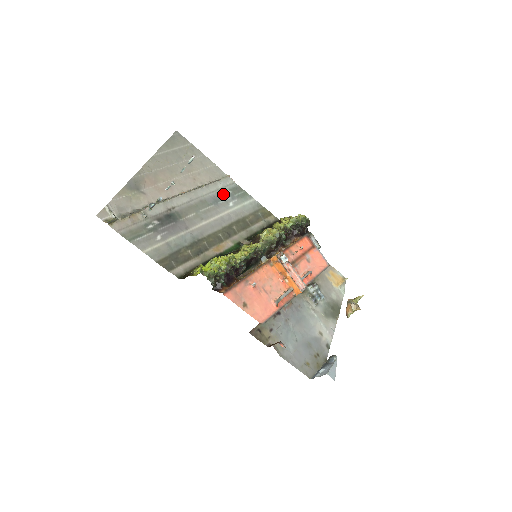
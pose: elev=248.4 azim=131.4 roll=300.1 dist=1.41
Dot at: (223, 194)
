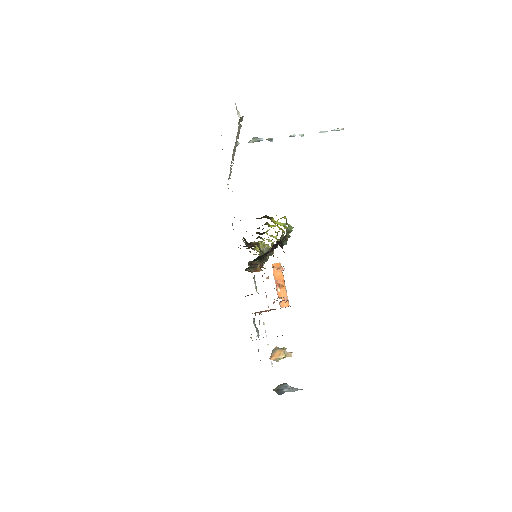
Dot at: occluded
